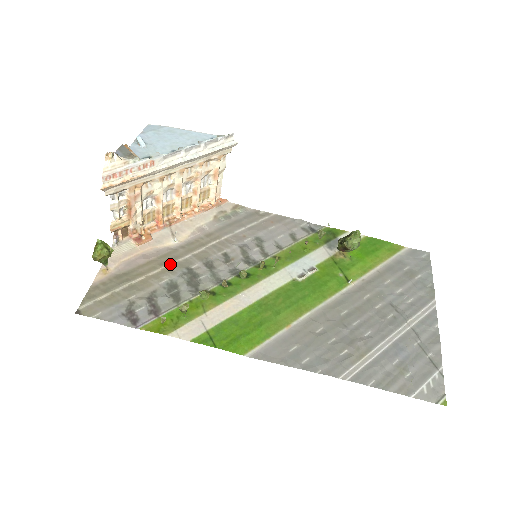
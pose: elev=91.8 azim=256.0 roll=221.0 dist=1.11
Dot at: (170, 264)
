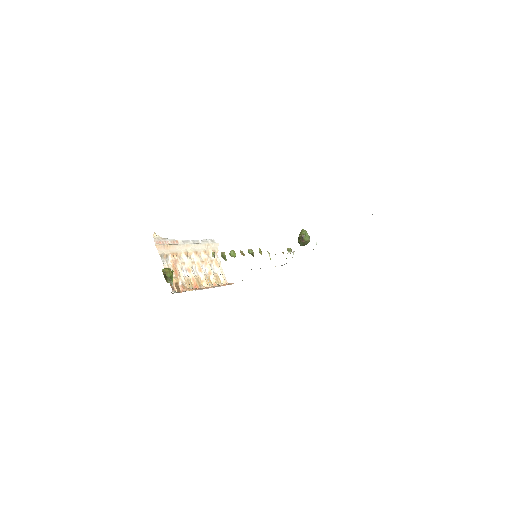
Dot at: occluded
